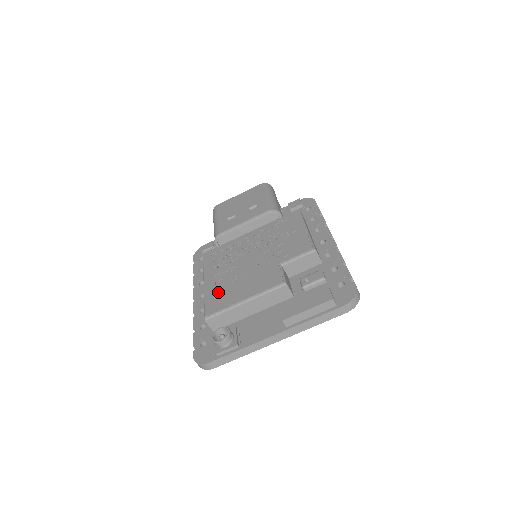
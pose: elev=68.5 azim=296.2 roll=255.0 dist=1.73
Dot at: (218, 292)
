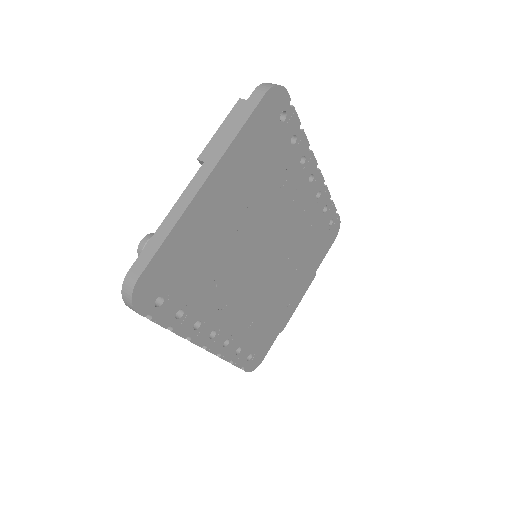
Dot at: occluded
